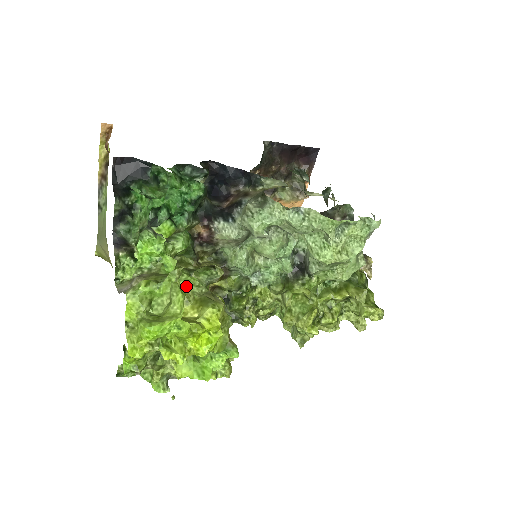
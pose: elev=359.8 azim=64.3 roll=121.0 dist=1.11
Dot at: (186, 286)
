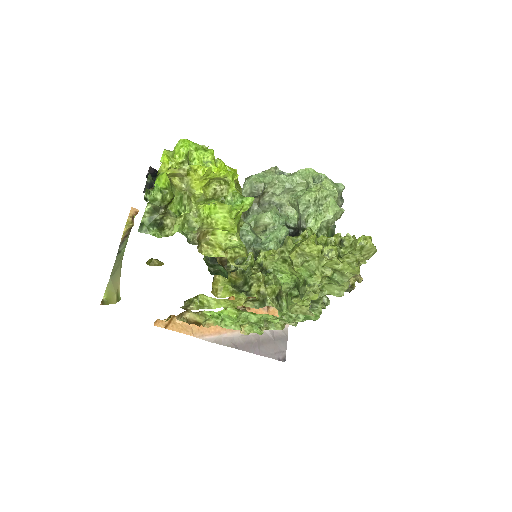
Dot at: occluded
